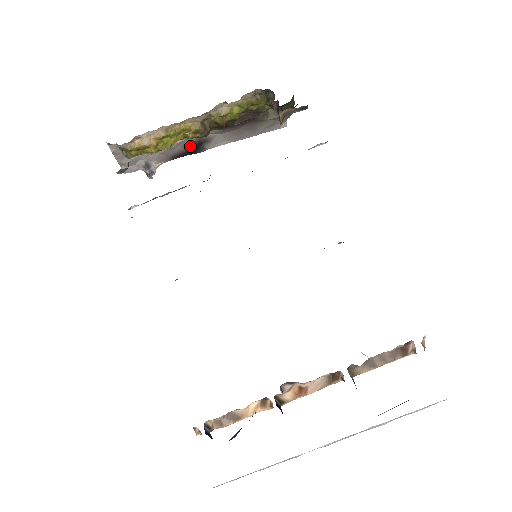
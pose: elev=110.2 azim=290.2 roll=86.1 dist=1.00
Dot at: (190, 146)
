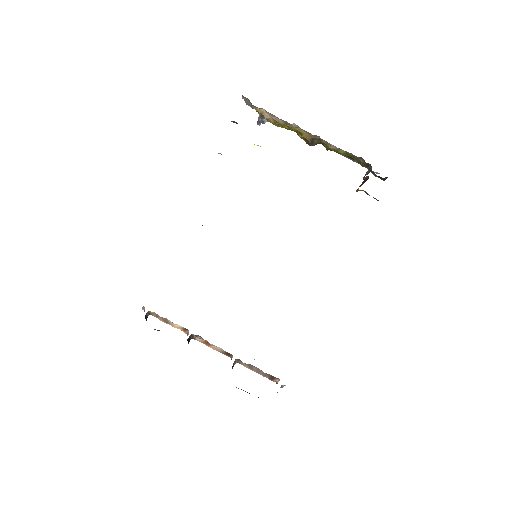
Dot at: occluded
